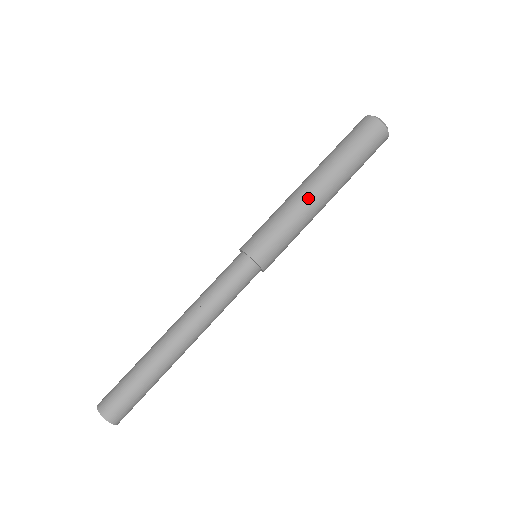
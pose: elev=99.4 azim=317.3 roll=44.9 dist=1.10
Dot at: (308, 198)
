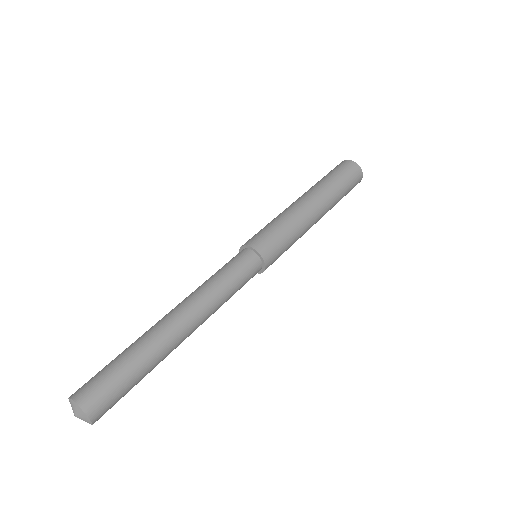
Dot at: (292, 205)
